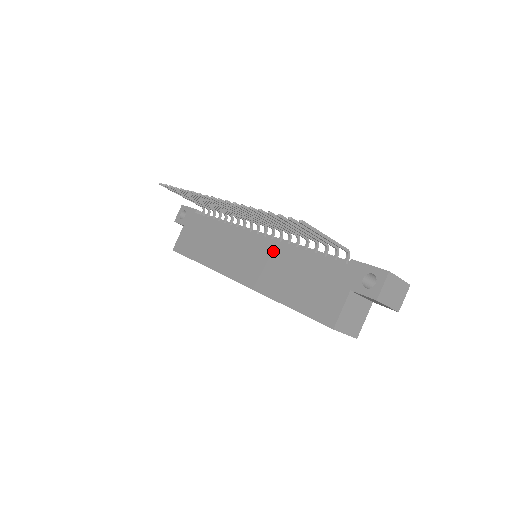
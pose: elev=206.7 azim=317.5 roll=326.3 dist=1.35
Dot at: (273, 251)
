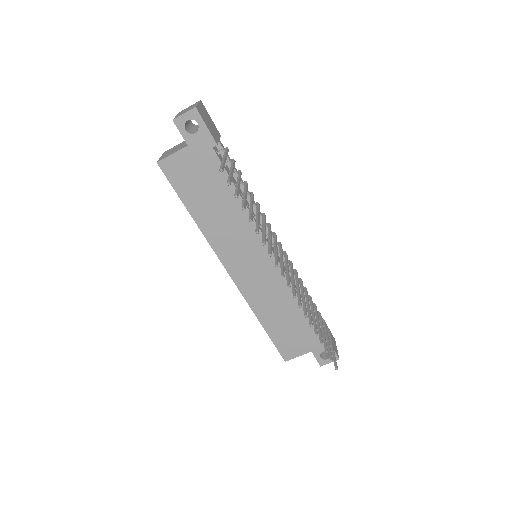
Dot at: (279, 283)
